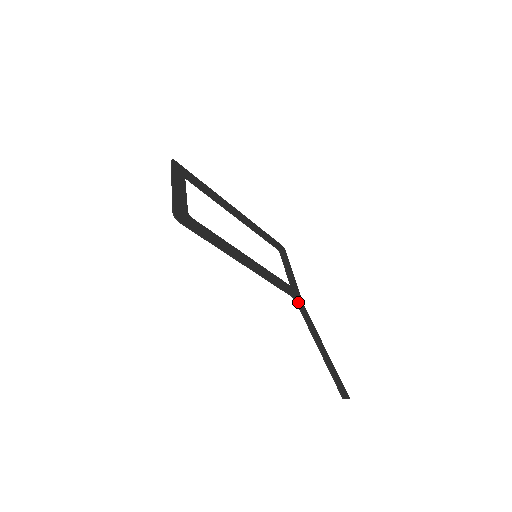
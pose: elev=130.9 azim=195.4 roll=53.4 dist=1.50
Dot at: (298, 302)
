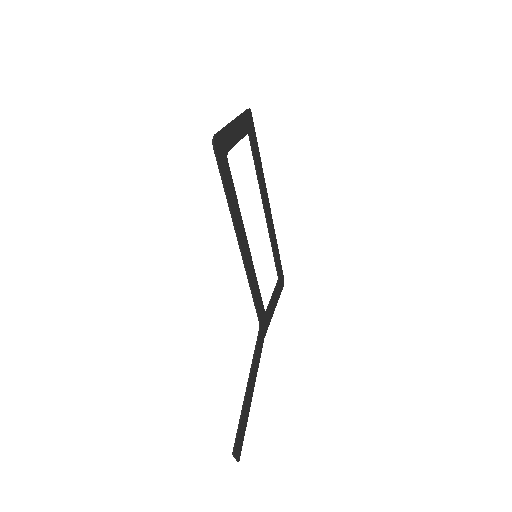
Dot at: (261, 332)
